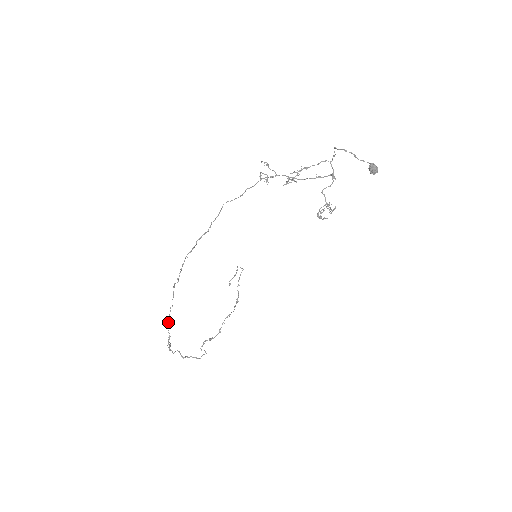
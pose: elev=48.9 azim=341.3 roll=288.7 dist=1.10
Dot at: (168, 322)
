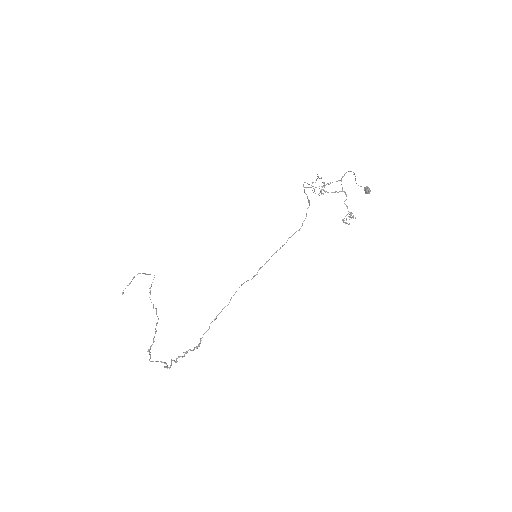
Dot at: occluded
